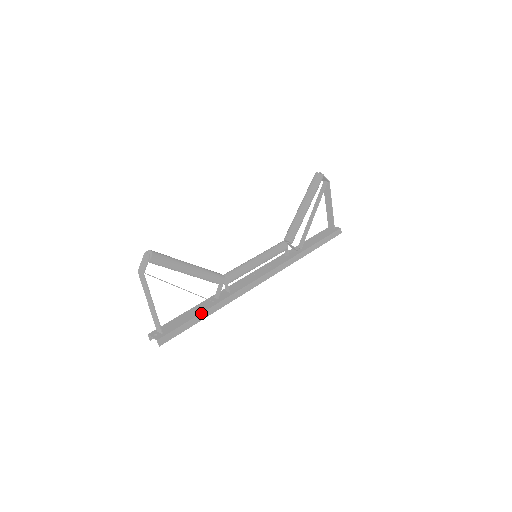
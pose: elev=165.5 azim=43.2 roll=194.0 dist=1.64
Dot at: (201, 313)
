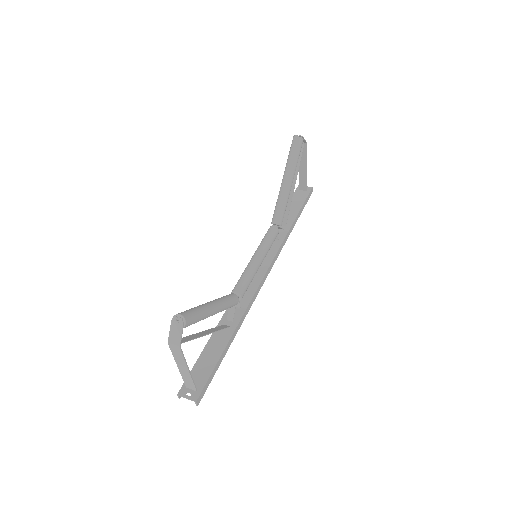
Dot at: (225, 348)
